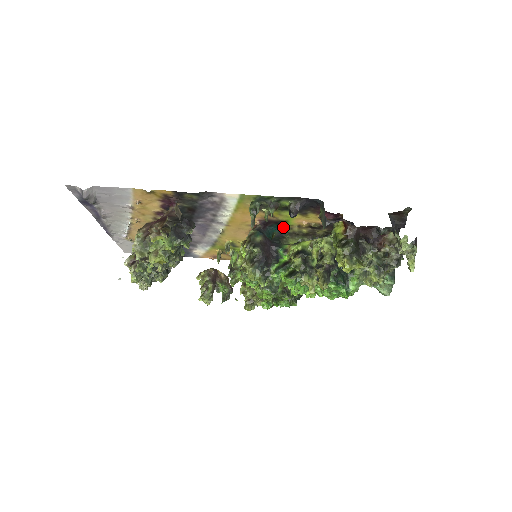
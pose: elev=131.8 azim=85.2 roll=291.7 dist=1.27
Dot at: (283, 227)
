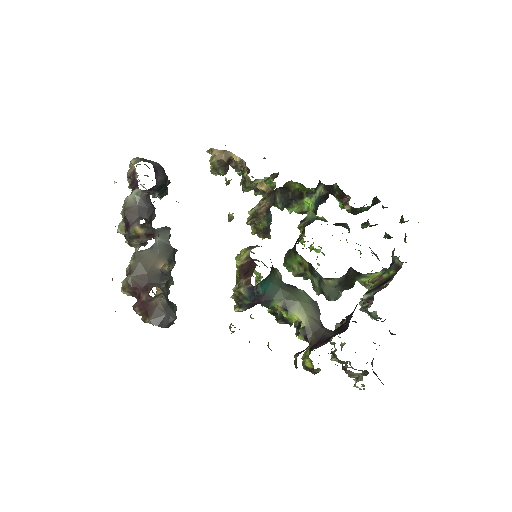
Dot at: occluded
